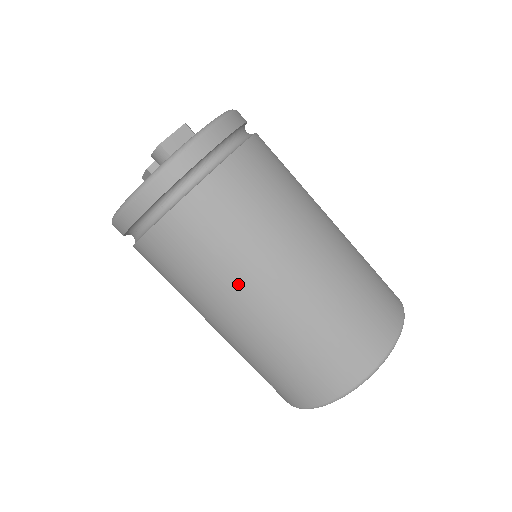
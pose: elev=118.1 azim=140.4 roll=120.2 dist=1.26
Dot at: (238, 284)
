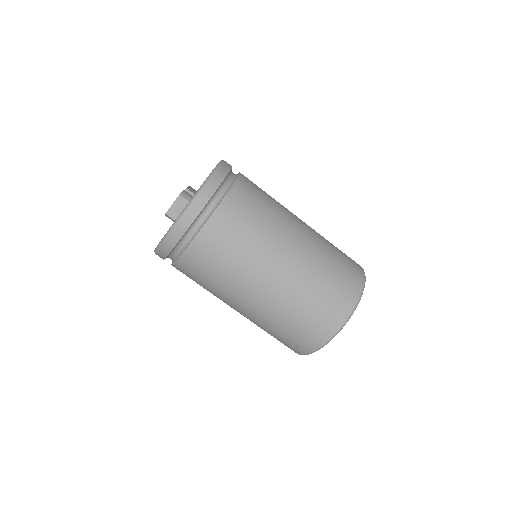
Dot at: (228, 296)
